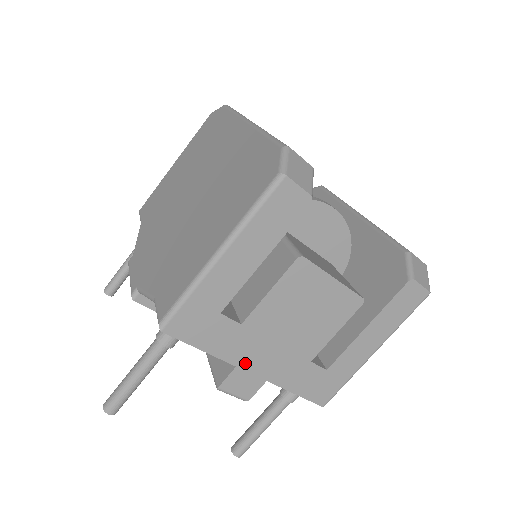
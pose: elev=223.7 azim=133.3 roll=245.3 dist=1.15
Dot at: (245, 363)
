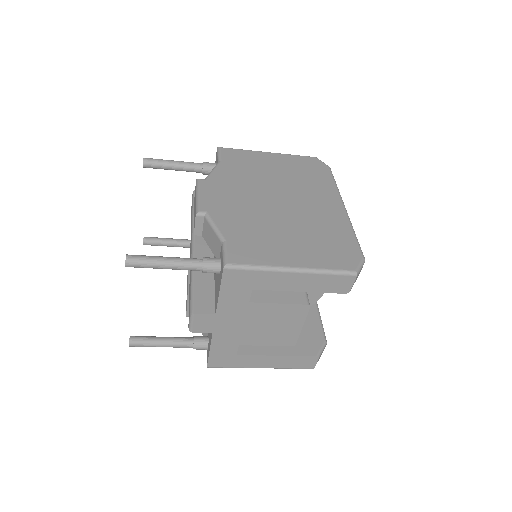
Dot at: (221, 317)
